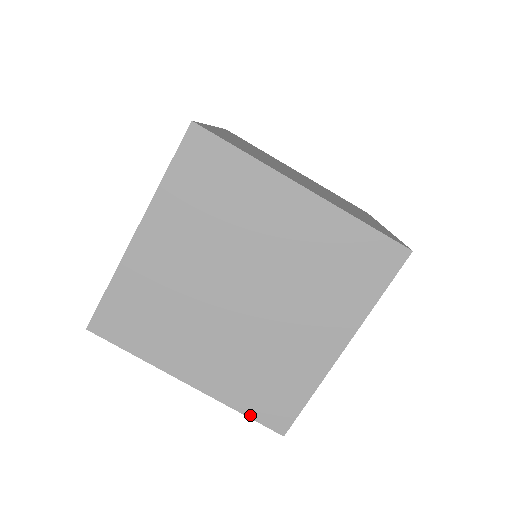
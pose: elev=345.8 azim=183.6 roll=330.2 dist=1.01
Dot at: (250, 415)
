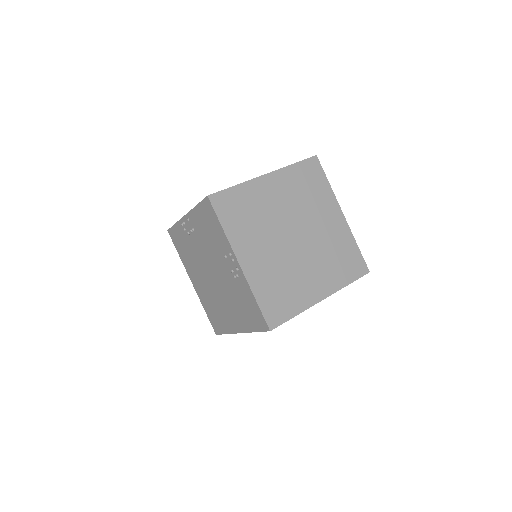
Dot at: (260, 306)
